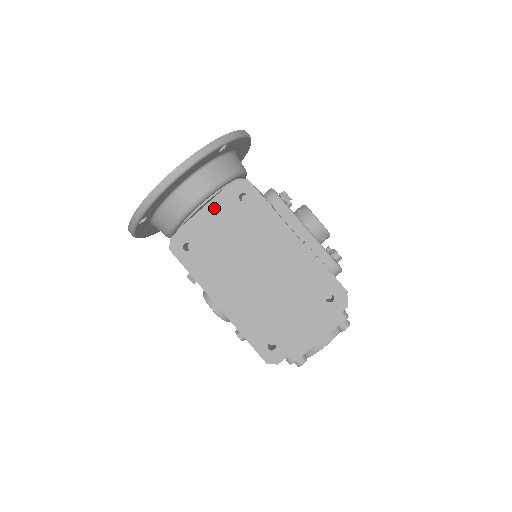
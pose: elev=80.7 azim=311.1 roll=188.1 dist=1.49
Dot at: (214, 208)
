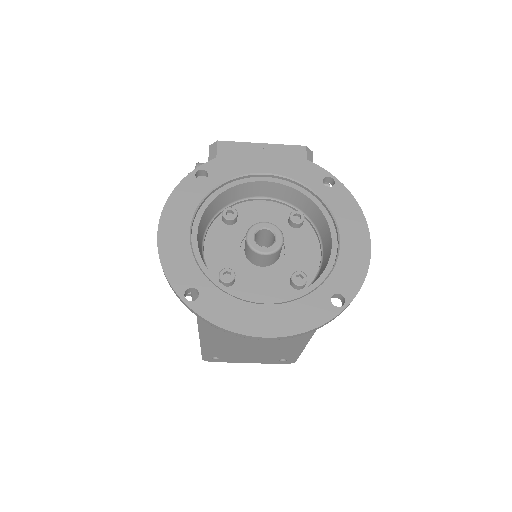
Dot at: occluded
